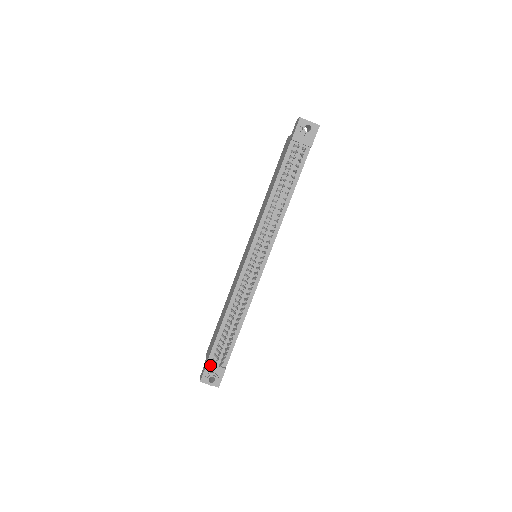
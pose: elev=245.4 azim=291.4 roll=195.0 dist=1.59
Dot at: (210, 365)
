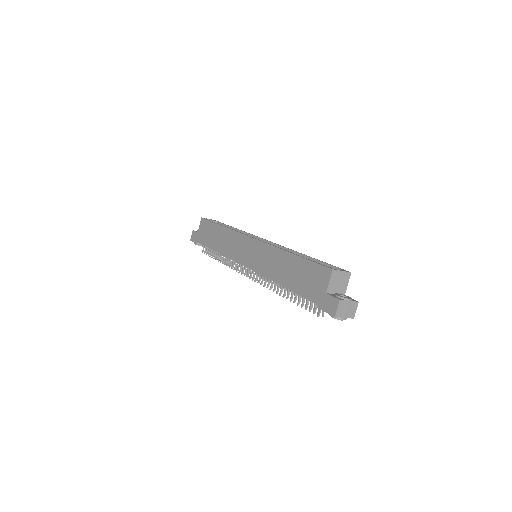
Dot at: (199, 244)
